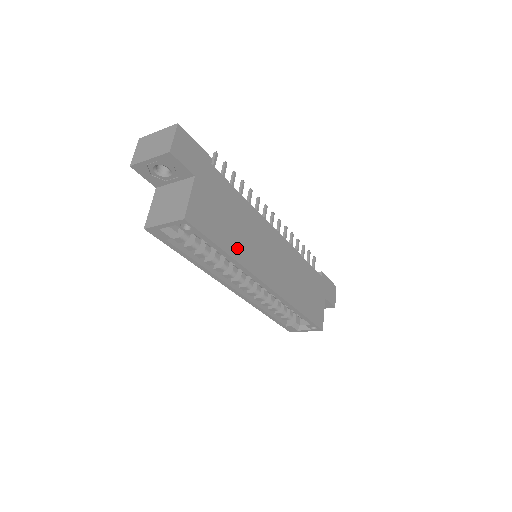
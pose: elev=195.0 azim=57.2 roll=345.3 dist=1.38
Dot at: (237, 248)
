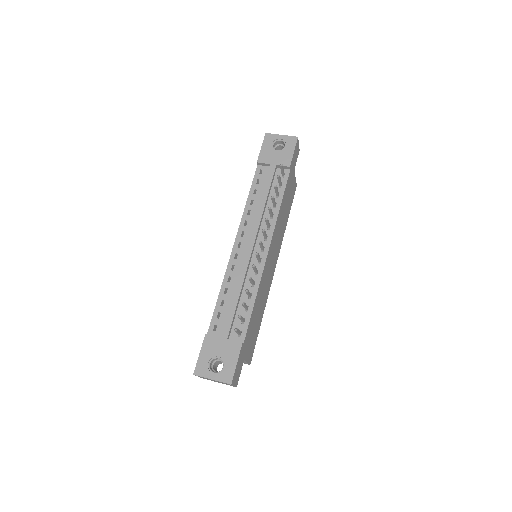
Dot at: (263, 308)
